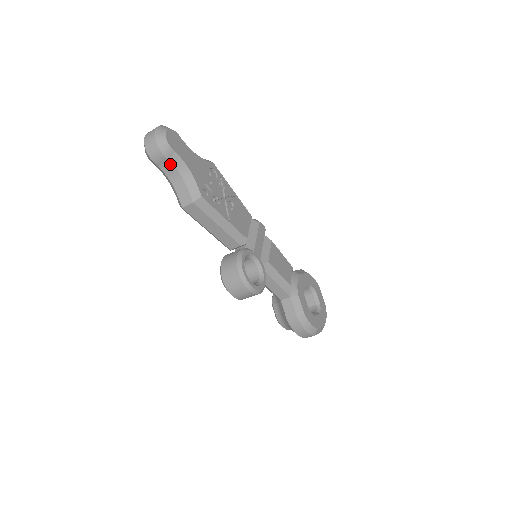
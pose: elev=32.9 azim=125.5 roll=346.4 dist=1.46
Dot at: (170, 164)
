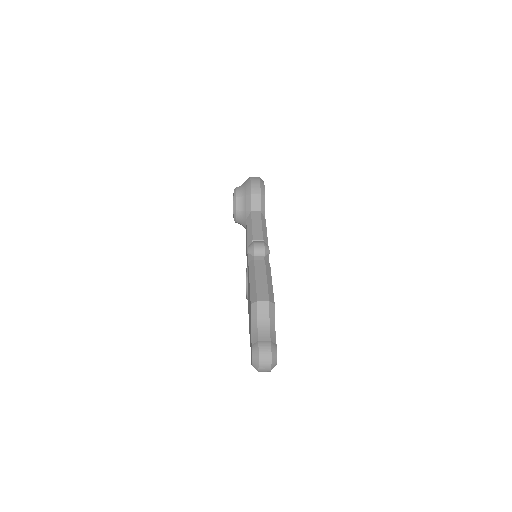
Dot at: occluded
